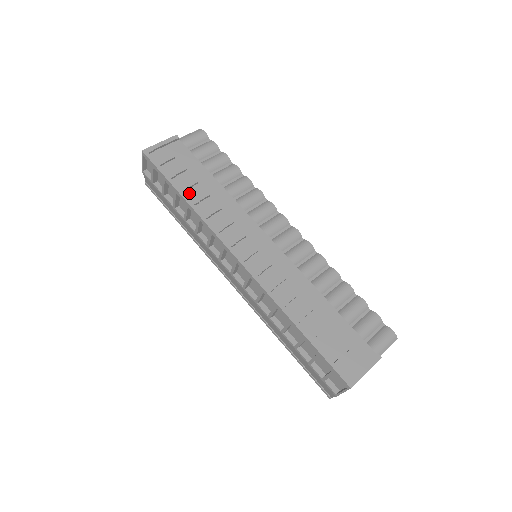
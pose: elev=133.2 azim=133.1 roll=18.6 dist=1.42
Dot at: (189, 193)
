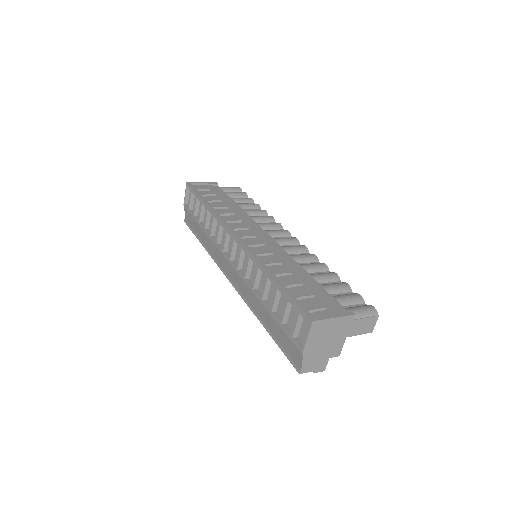
Dot at: occluded
